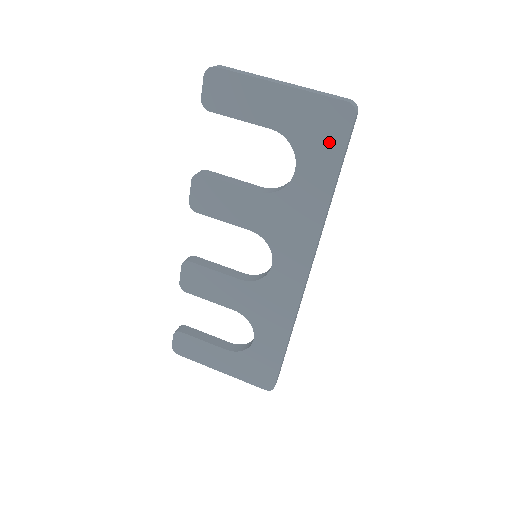
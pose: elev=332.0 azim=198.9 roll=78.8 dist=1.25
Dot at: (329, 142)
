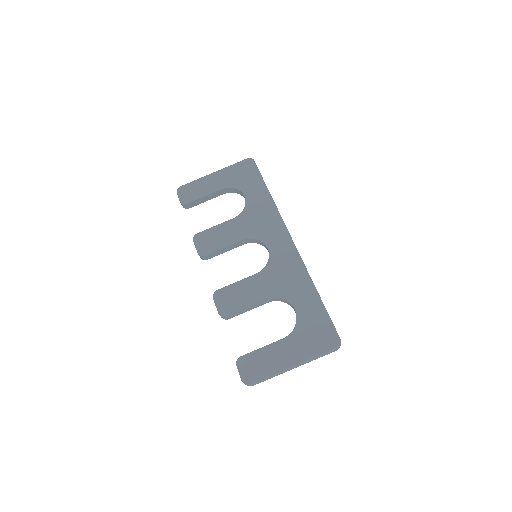
Dot at: (251, 175)
